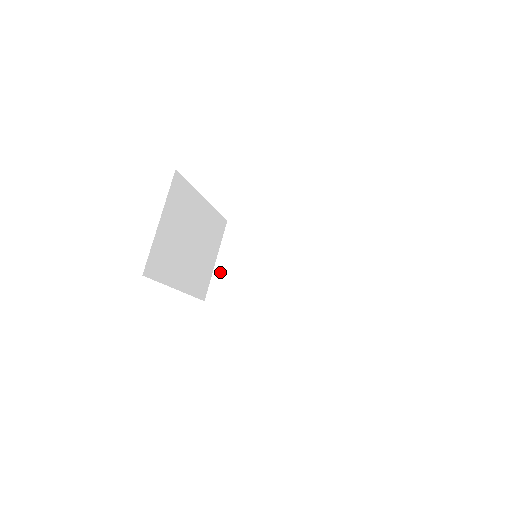
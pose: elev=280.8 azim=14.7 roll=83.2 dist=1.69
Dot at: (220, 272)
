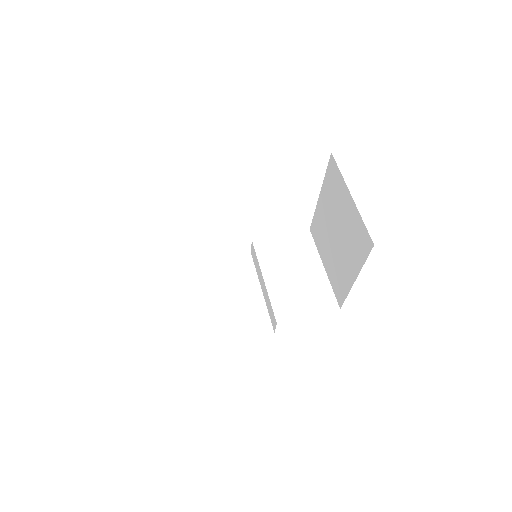
Dot at: (197, 315)
